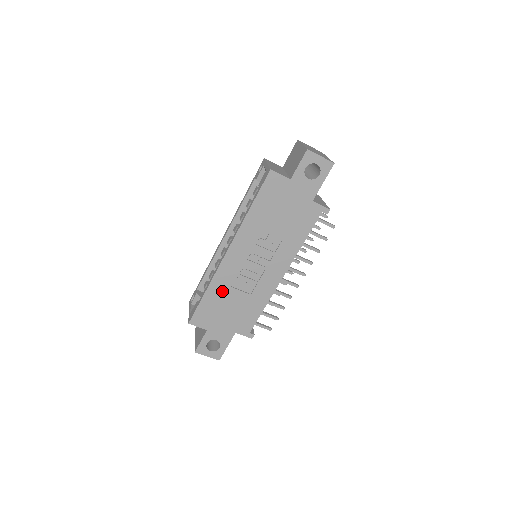
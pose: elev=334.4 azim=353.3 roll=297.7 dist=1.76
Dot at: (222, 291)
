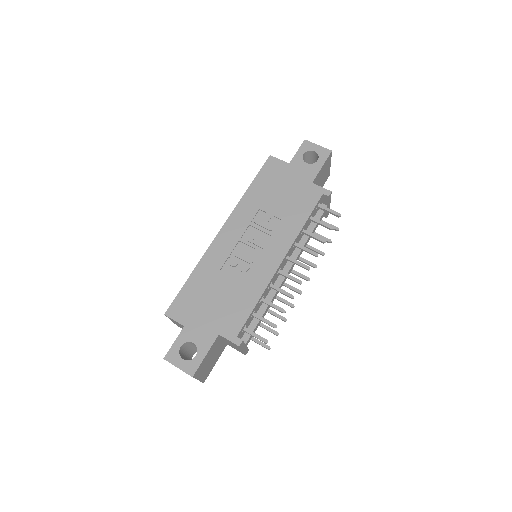
Dot at: (210, 275)
